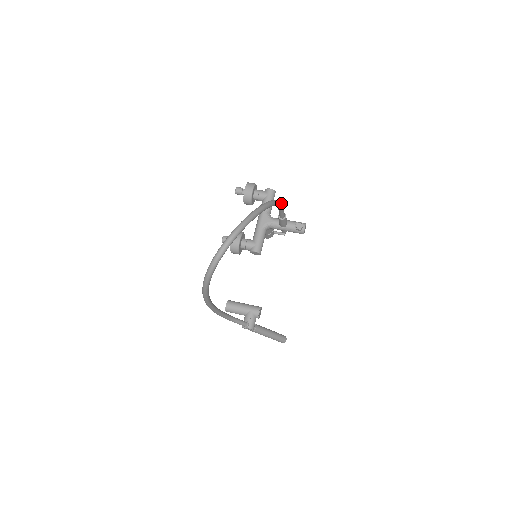
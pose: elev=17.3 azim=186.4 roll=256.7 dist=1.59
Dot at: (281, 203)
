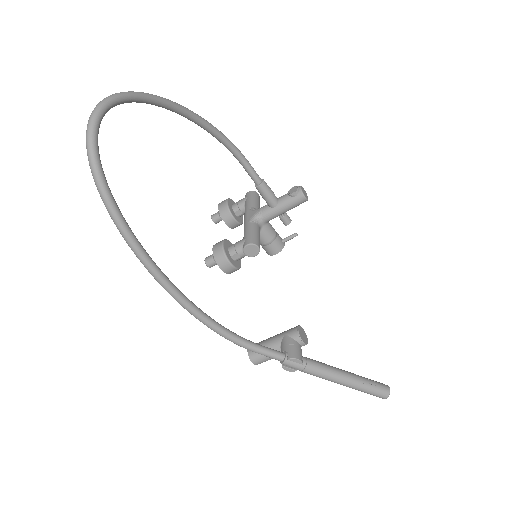
Dot at: (232, 143)
